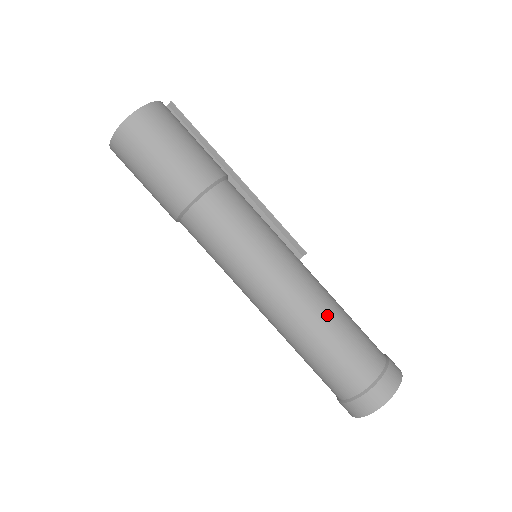
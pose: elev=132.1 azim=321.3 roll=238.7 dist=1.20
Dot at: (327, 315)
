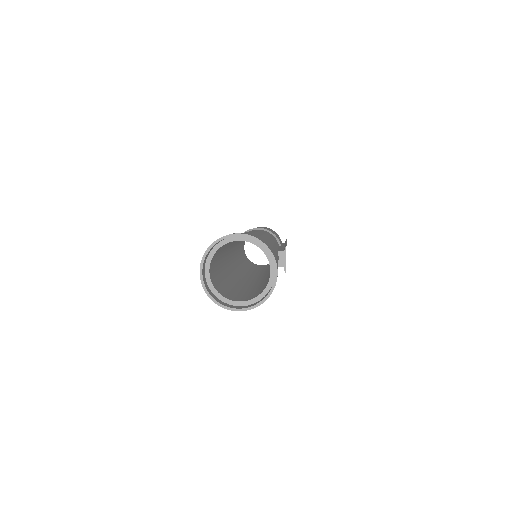
Dot at: occluded
